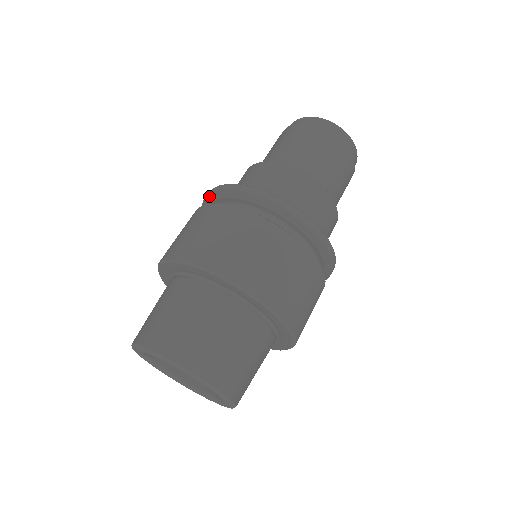
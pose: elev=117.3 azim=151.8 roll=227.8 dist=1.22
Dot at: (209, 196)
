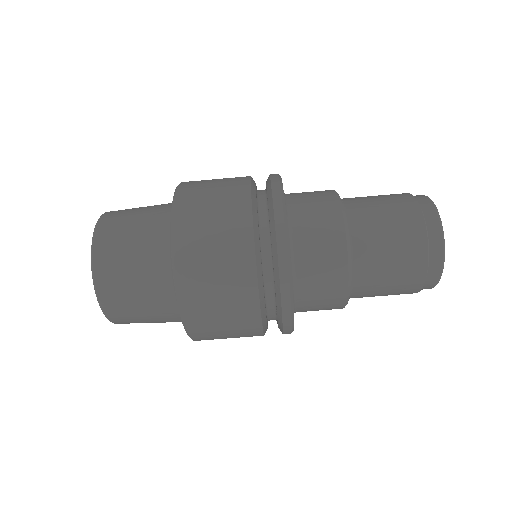
Dot at: (277, 268)
